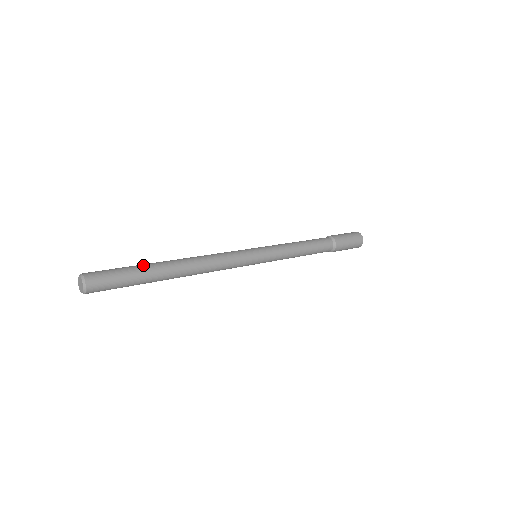
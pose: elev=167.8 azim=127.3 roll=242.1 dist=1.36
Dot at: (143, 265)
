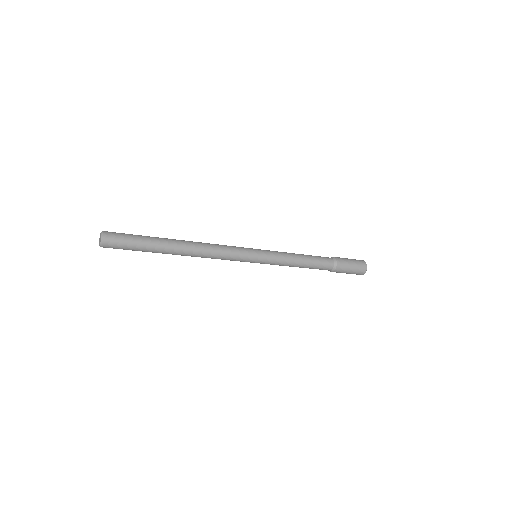
Dot at: occluded
